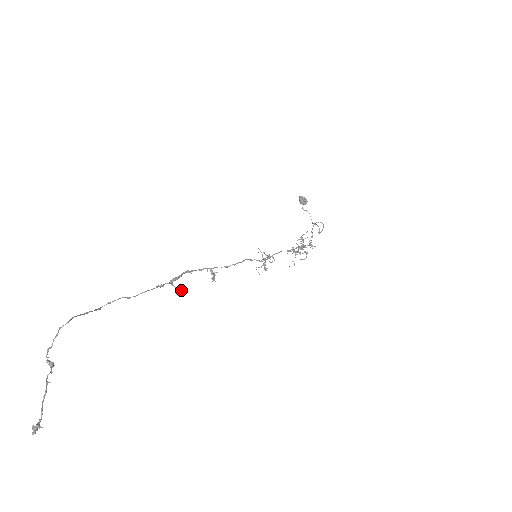
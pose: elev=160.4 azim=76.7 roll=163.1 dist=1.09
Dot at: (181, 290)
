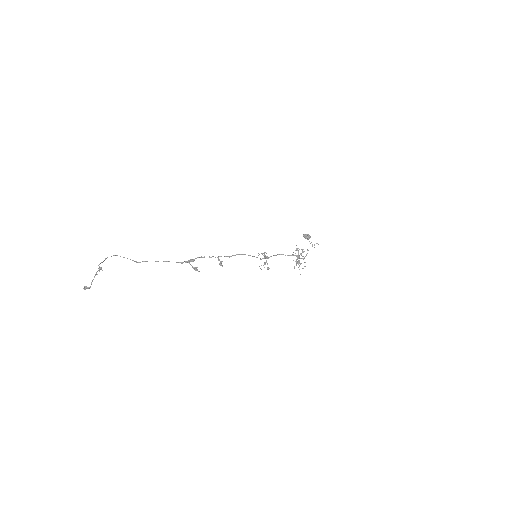
Dot at: (197, 269)
